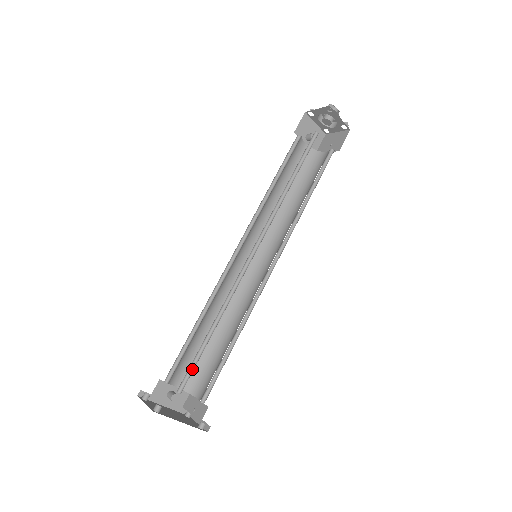
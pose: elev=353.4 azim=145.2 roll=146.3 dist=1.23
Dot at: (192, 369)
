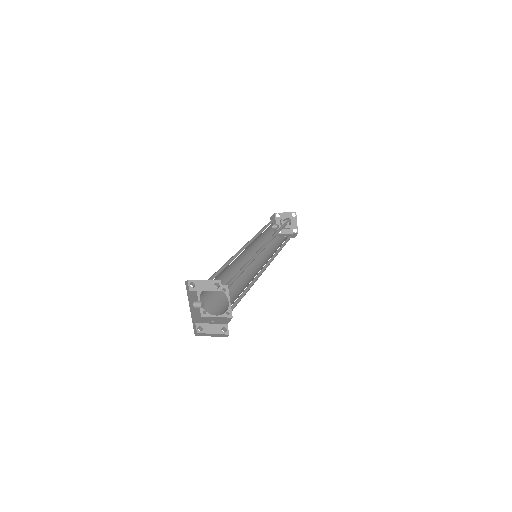
Dot at: (231, 282)
